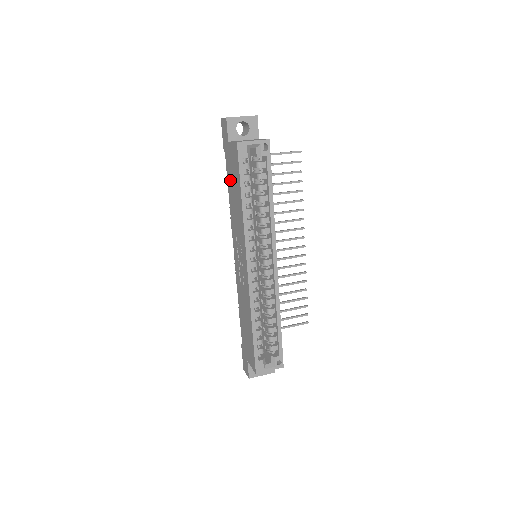
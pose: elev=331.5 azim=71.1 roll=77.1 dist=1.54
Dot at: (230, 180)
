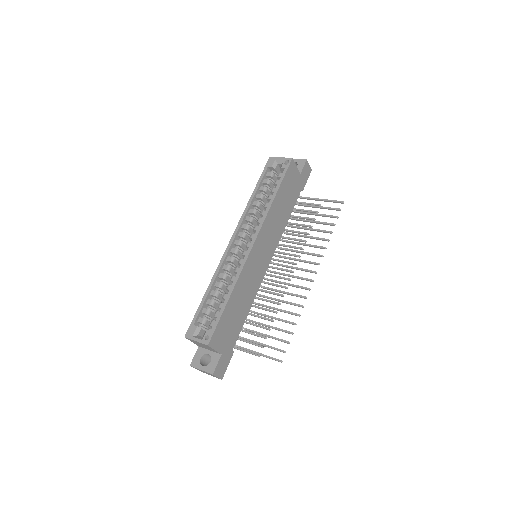
Dot at: occluded
